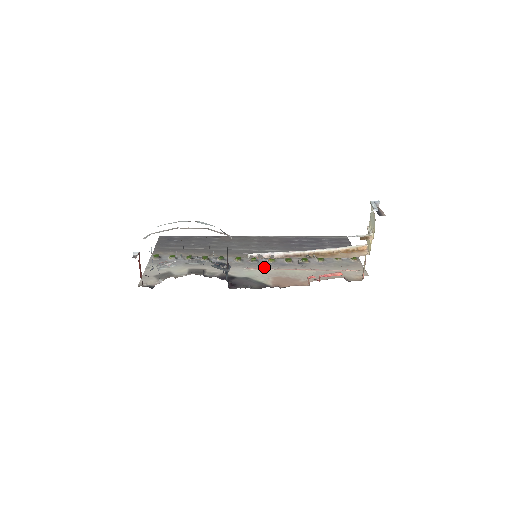
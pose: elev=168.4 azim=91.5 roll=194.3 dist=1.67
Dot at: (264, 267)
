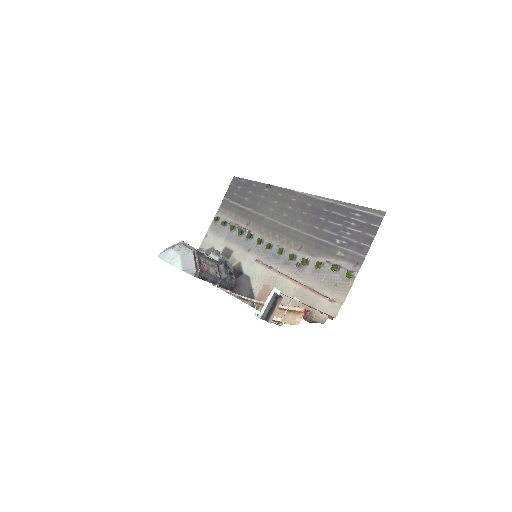
Dot at: (269, 262)
